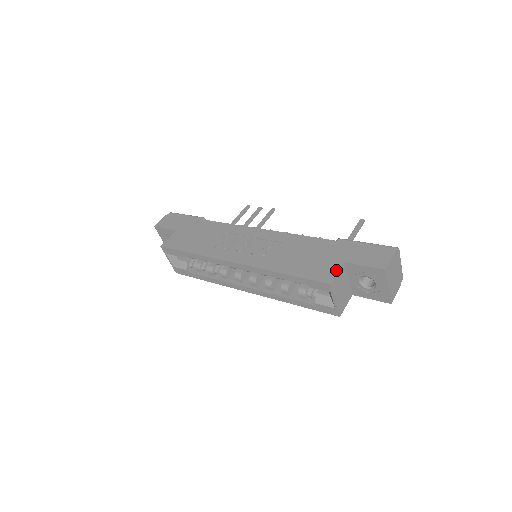
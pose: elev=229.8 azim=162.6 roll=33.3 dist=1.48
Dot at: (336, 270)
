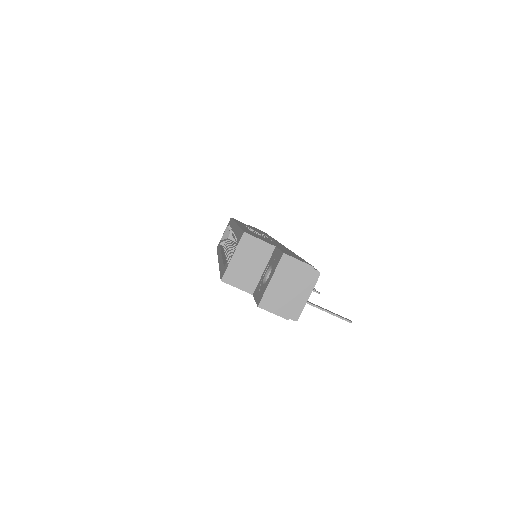
Dot at: (263, 240)
